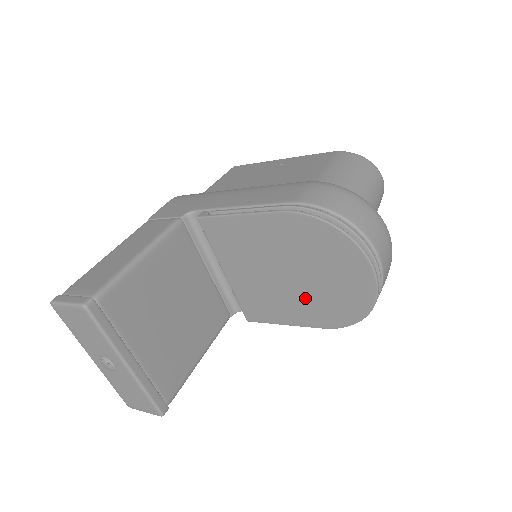
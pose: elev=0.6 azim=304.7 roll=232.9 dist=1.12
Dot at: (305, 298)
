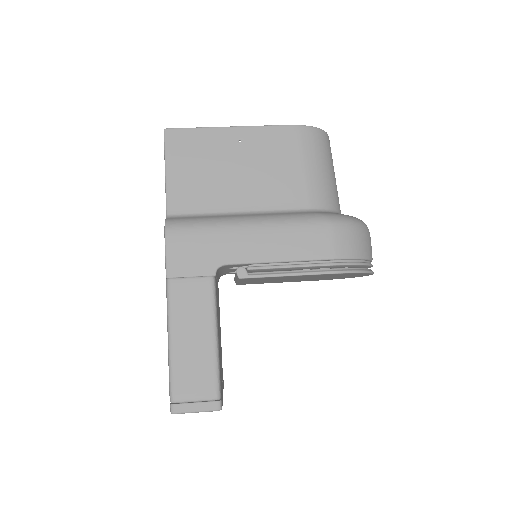
Dot at: occluded
